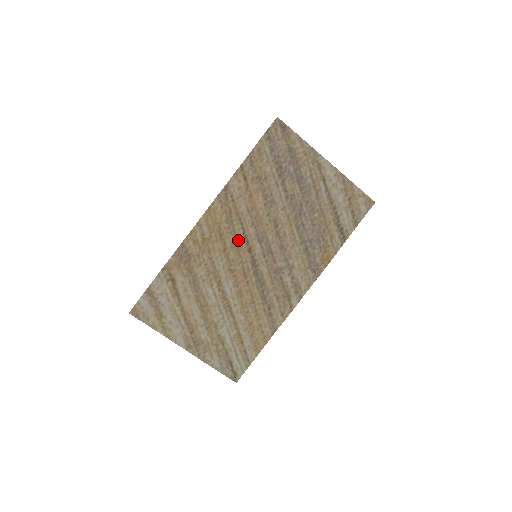
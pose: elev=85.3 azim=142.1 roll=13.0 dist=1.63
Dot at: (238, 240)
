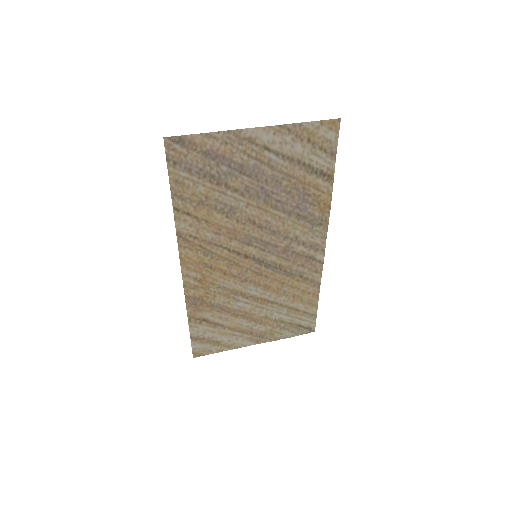
Dot at: (229, 259)
